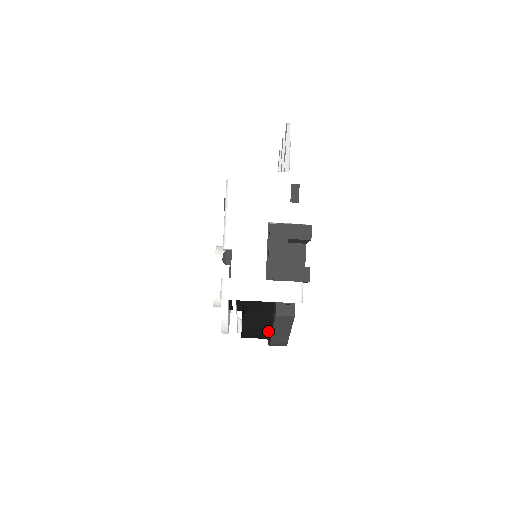
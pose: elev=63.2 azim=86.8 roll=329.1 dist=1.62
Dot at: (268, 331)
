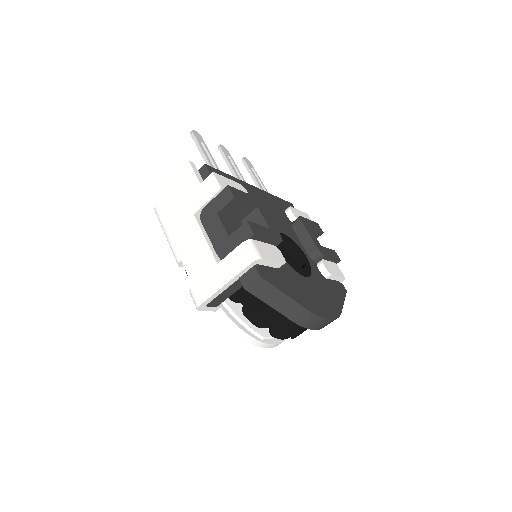
Dot at: occluded
